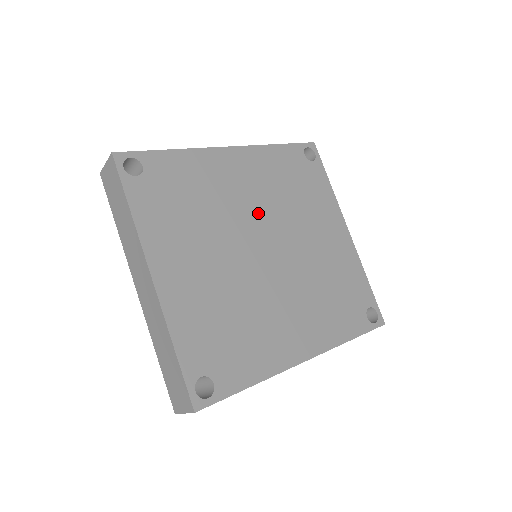
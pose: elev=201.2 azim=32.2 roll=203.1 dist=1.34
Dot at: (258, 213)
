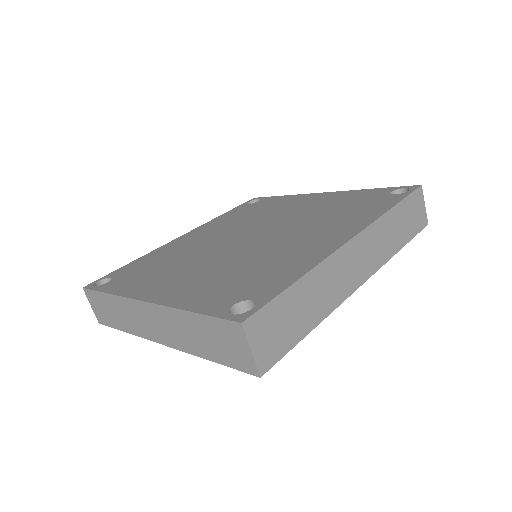
Dot at: (228, 234)
